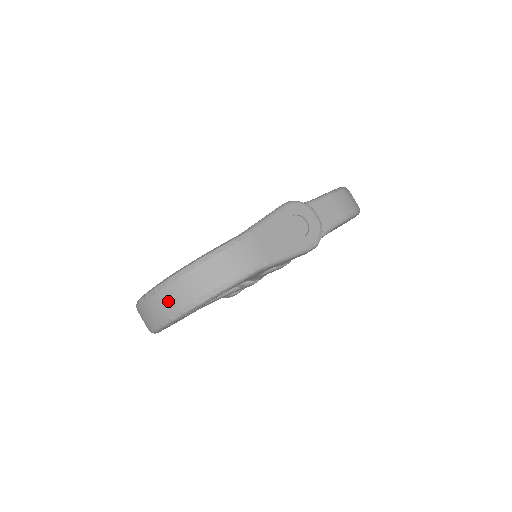
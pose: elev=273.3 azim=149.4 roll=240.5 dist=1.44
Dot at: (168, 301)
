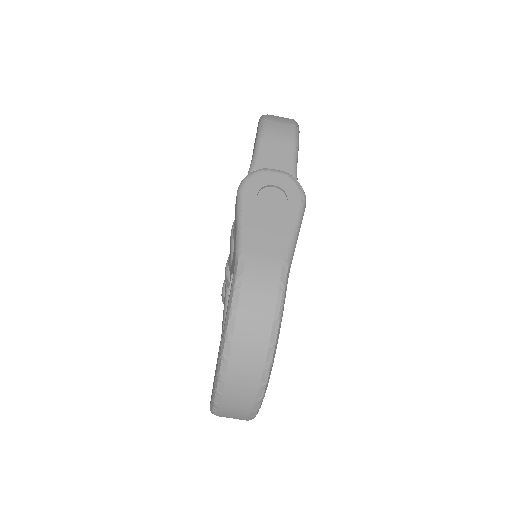
Dot at: (240, 390)
